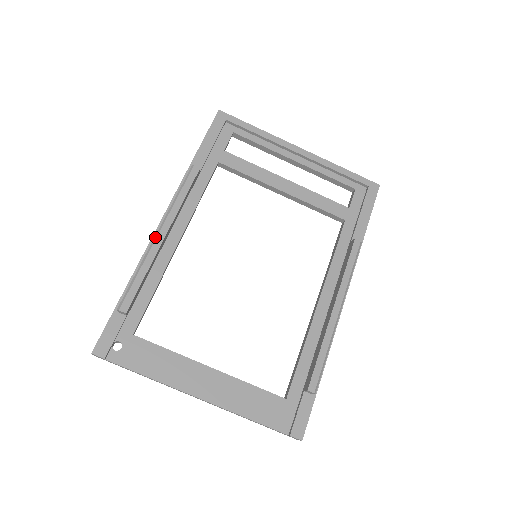
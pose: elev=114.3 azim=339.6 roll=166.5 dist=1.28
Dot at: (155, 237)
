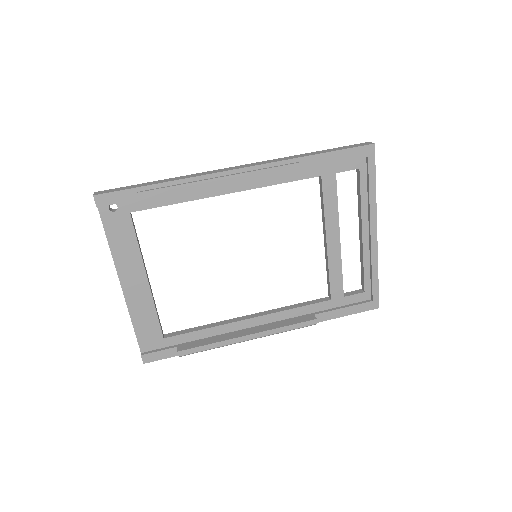
Dot at: (215, 179)
